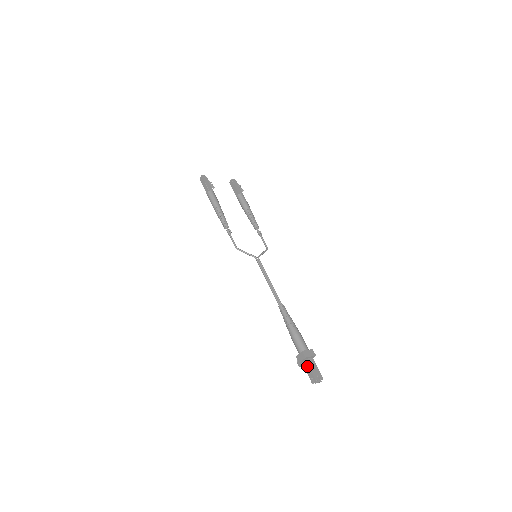
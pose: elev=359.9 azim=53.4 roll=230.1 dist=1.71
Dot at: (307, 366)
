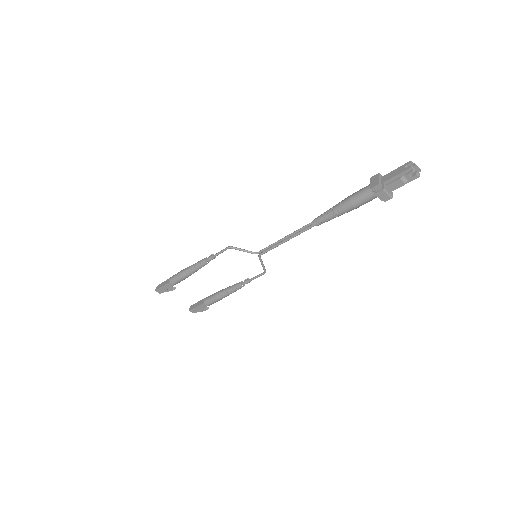
Dot at: (389, 174)
